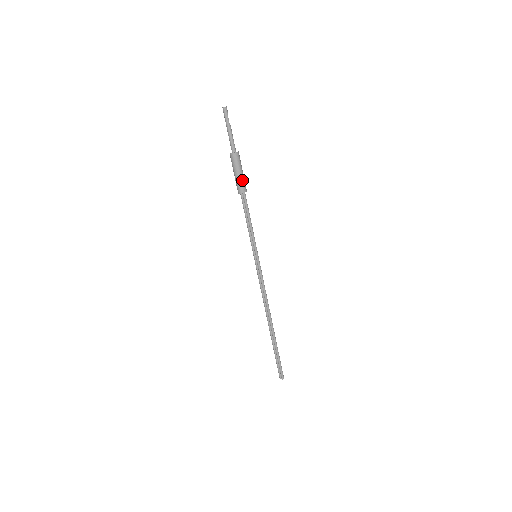
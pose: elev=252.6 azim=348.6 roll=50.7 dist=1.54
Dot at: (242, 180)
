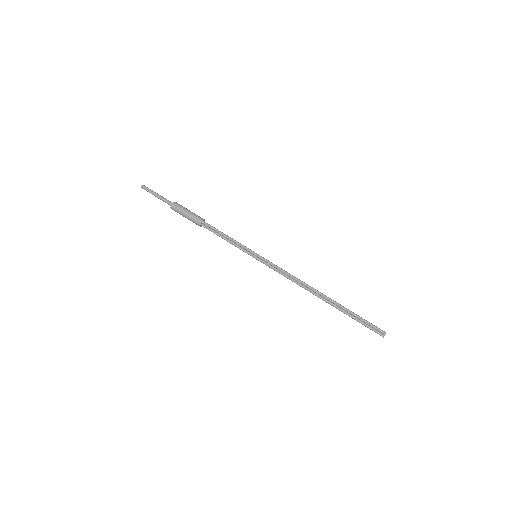
Dot at: (195, 214)
